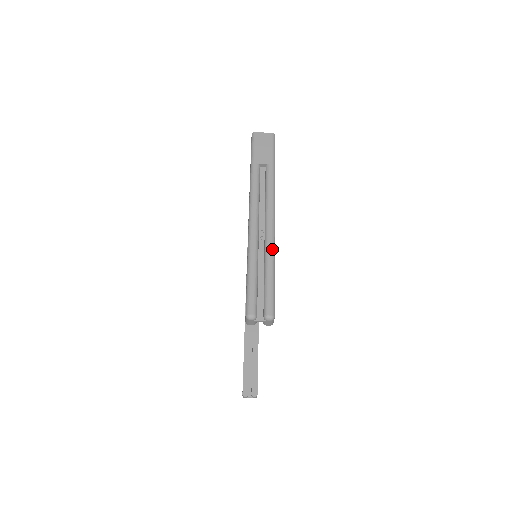
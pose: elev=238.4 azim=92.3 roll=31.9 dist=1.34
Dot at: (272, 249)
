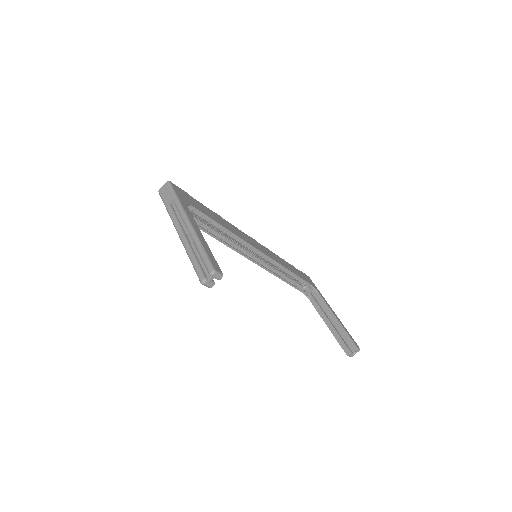
Dot at: (195, 238)
